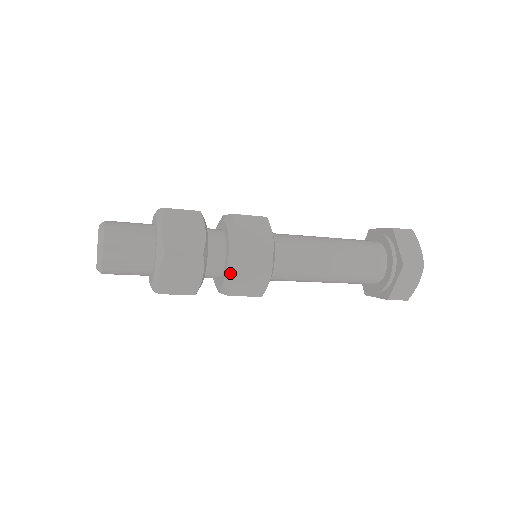
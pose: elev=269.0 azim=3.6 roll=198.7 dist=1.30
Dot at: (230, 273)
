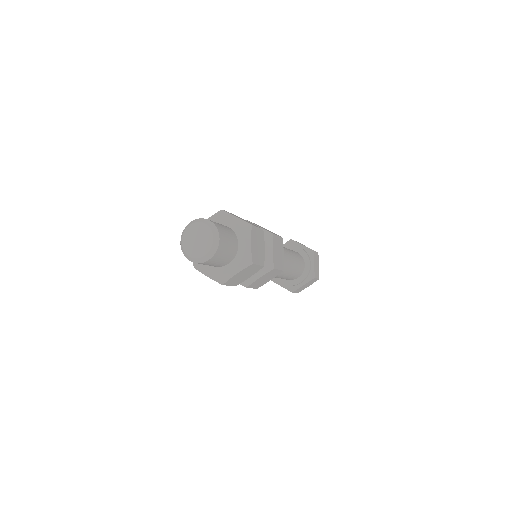
Dot at: (272, 248)
